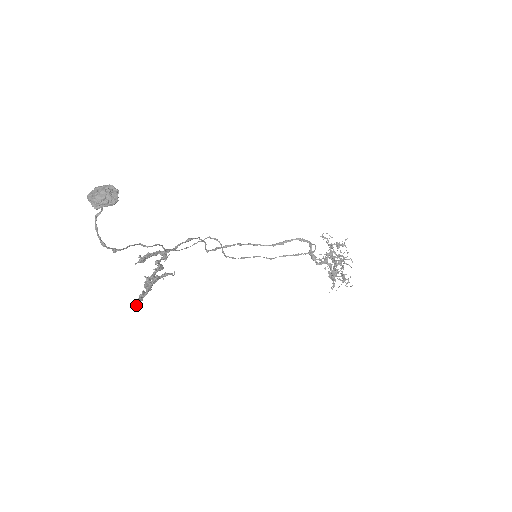
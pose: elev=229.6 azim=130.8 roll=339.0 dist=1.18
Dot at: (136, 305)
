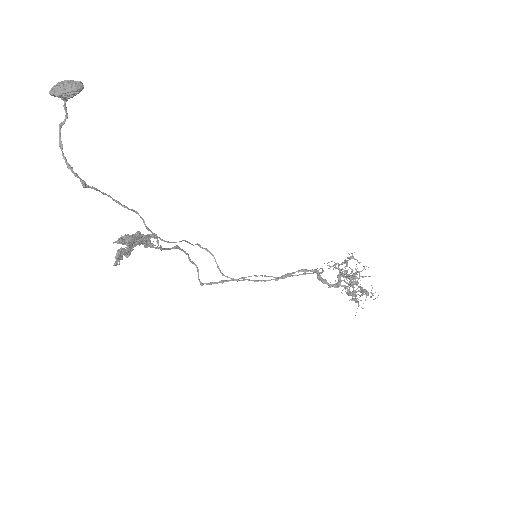
Dot at: (115, 261)
